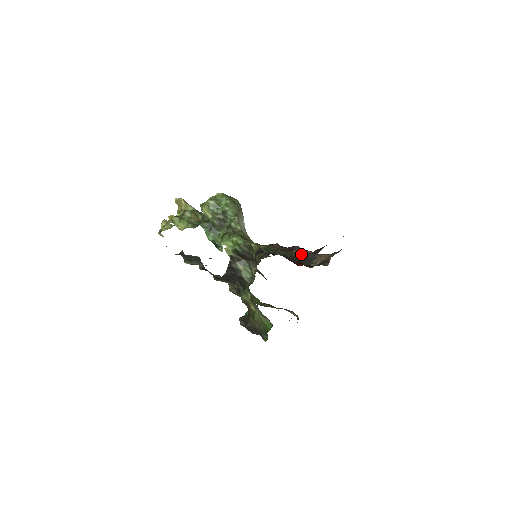
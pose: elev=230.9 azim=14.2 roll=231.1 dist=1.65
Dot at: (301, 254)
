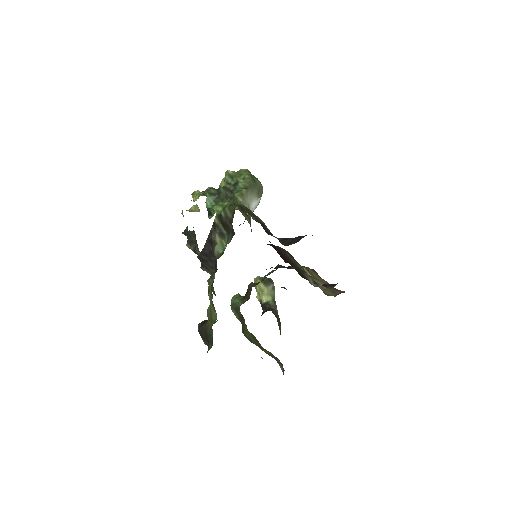
Dot at: (310, 273)
